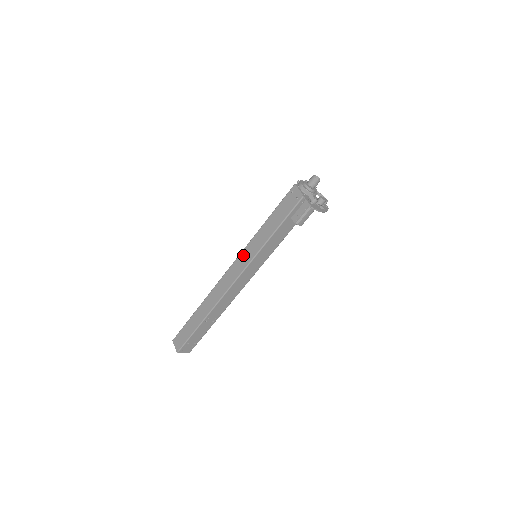
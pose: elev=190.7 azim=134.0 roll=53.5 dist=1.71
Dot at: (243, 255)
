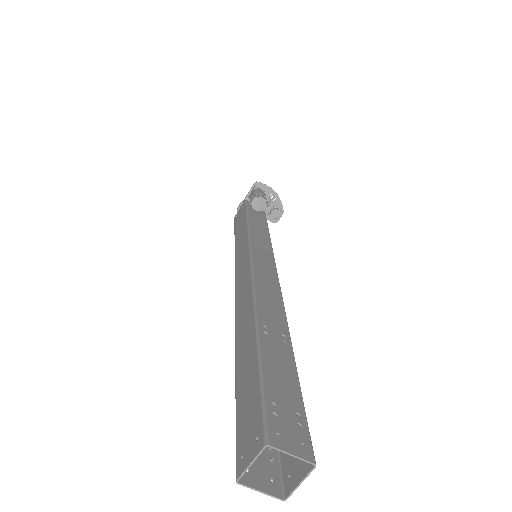
Dot at: (238, 261)
